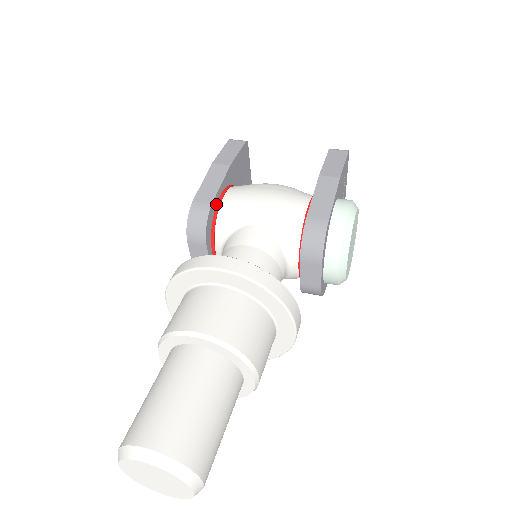
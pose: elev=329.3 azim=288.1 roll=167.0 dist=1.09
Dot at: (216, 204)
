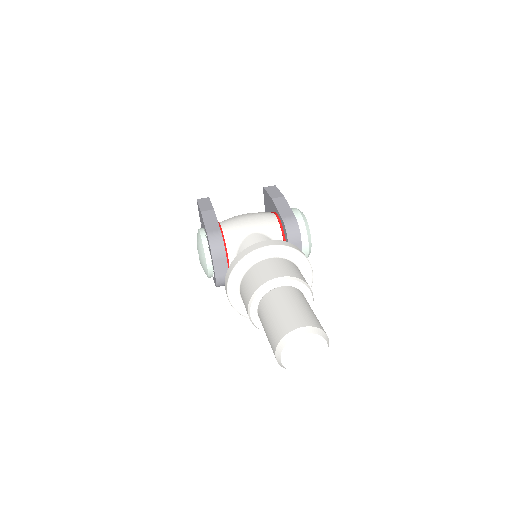
Dot at: occluded
